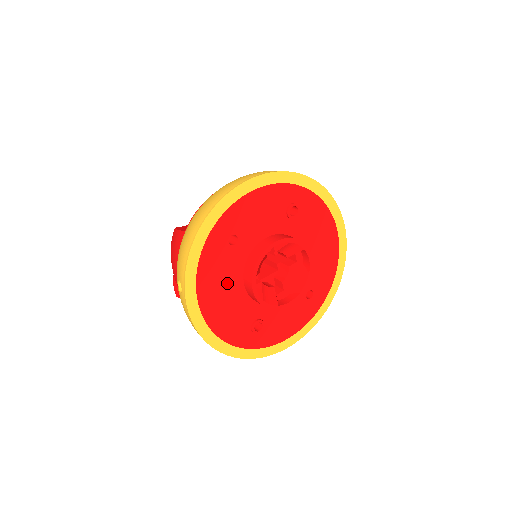
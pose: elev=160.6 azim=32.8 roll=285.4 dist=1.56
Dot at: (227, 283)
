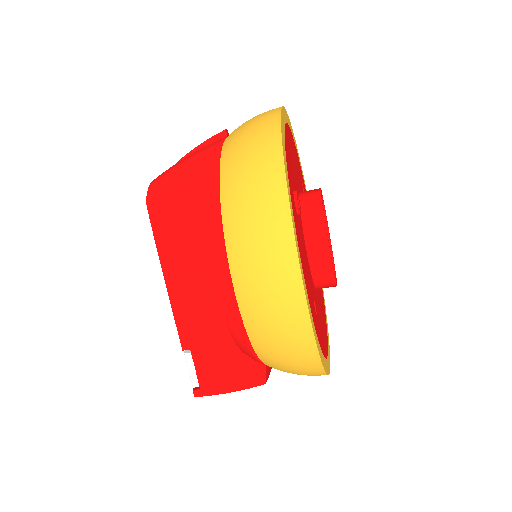
Dot at: (296, 169)
